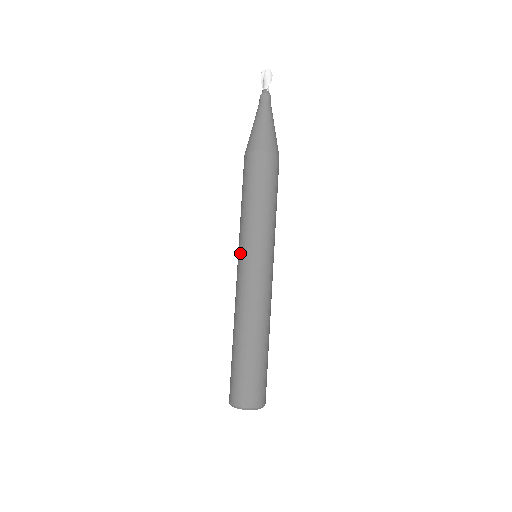
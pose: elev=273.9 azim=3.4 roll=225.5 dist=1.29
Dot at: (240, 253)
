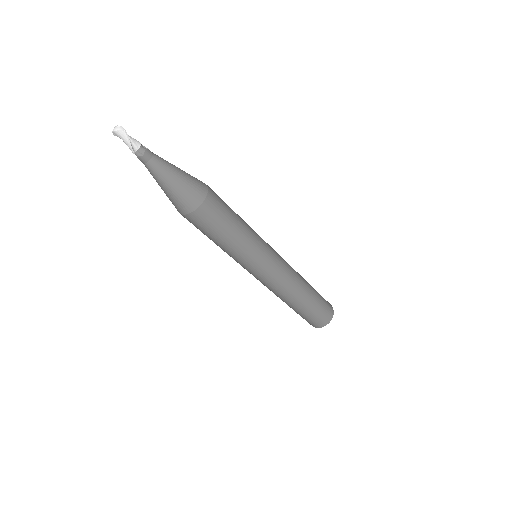
Dot at: occluded
